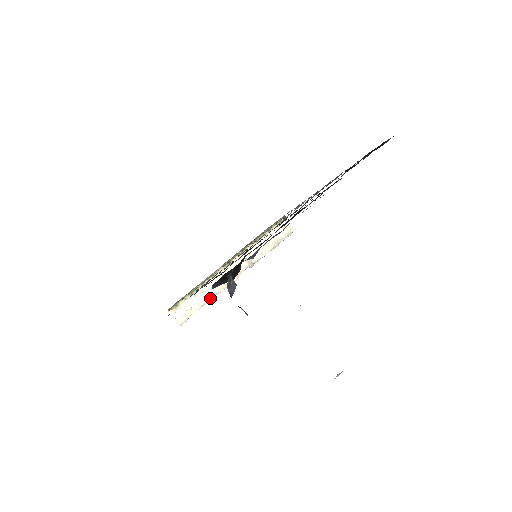
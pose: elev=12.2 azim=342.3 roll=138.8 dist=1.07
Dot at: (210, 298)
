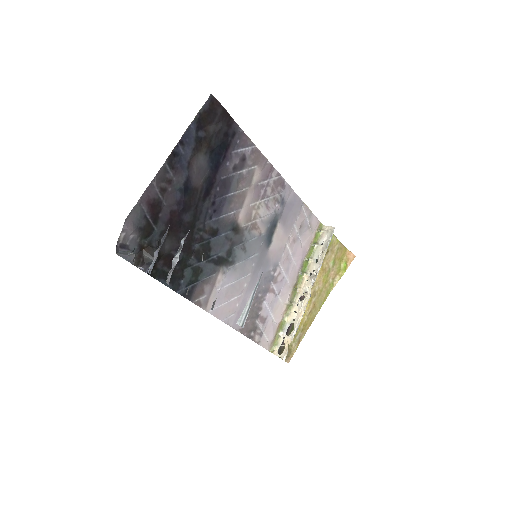
Dot at: (297, 325)
